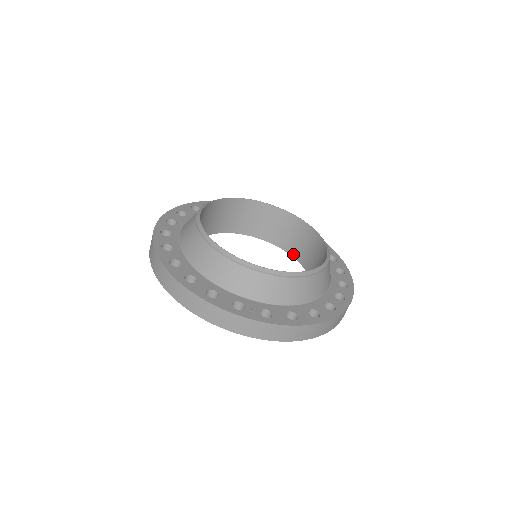
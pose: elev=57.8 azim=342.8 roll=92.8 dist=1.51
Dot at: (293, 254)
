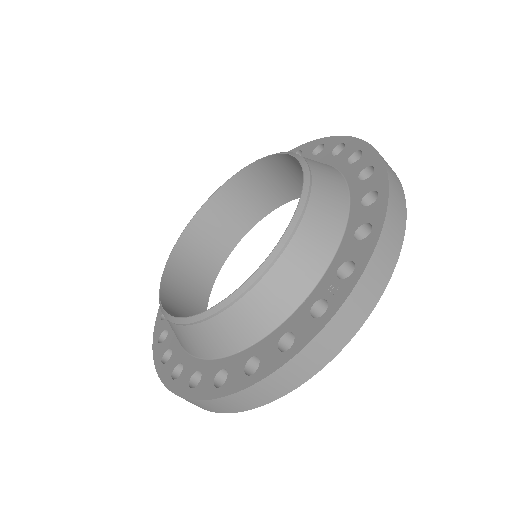
Dot at: (272, 207)
